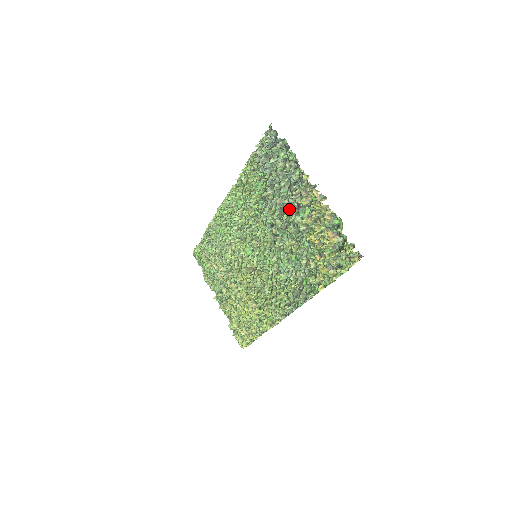
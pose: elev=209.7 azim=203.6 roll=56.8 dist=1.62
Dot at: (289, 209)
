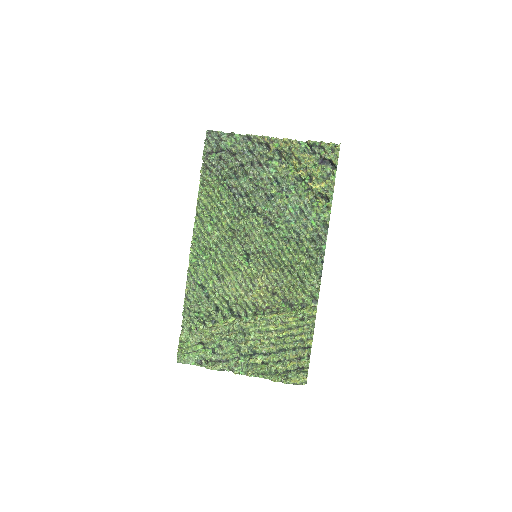
Dot at: (261, 176)
